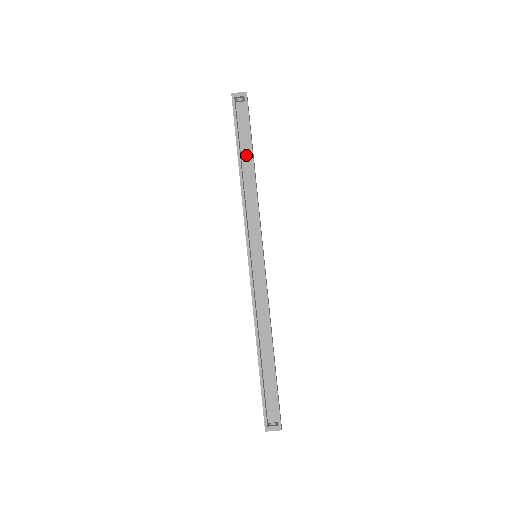
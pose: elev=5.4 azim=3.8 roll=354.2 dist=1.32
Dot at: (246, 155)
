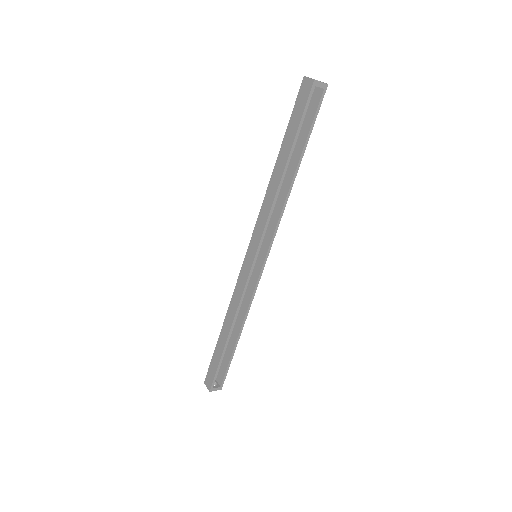
Dot at: occluded
